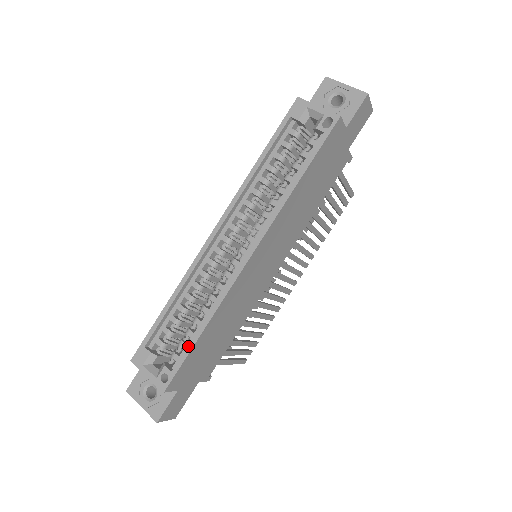
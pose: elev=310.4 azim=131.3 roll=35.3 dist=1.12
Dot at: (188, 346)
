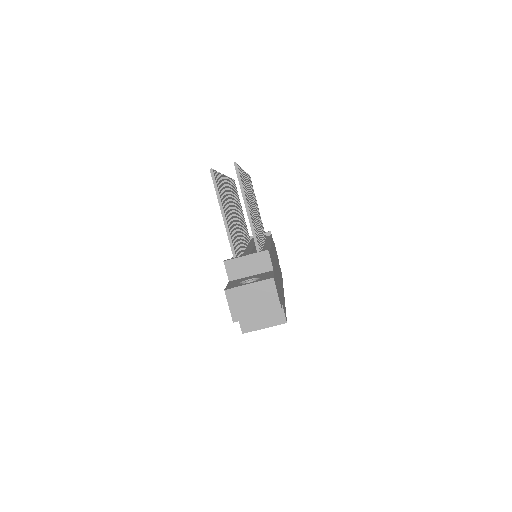
Dot at: occluded
